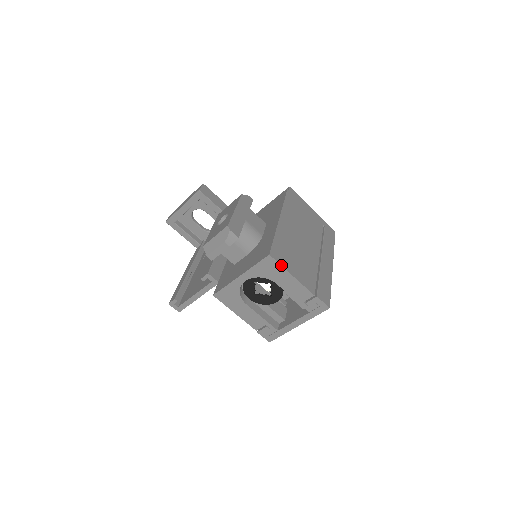
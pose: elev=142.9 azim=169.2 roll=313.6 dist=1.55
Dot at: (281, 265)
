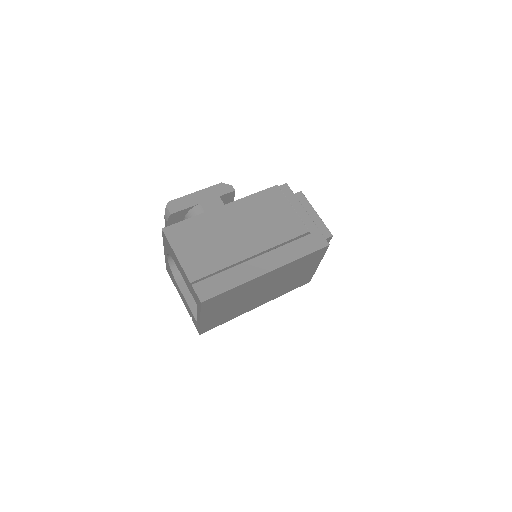
Dot at: (169, 242)
